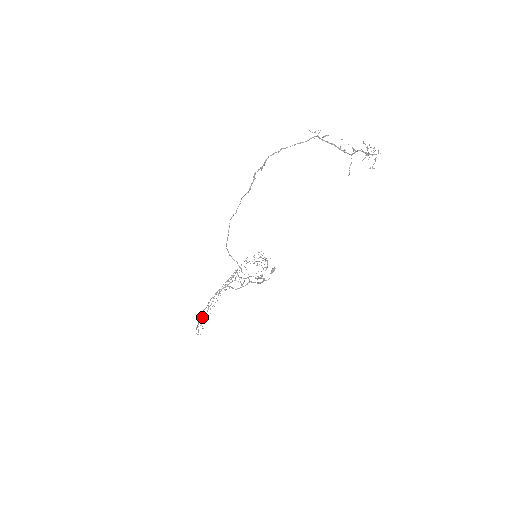
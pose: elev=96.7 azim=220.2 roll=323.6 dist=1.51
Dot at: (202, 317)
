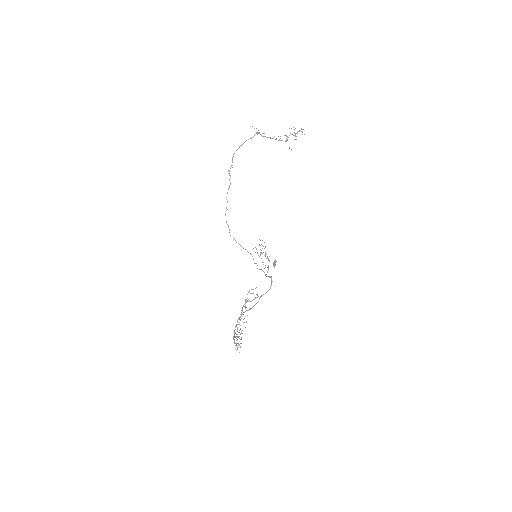
Dot at: occluded
